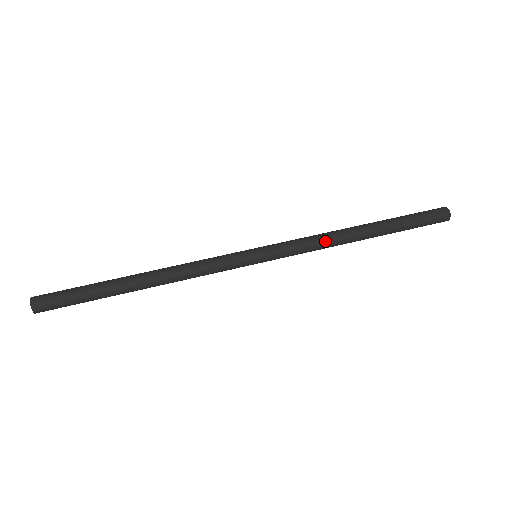
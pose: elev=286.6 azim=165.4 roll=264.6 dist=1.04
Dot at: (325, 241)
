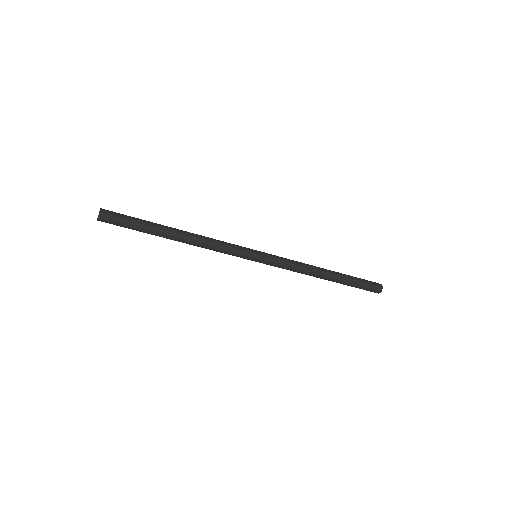
Dot at: (303, 268)
